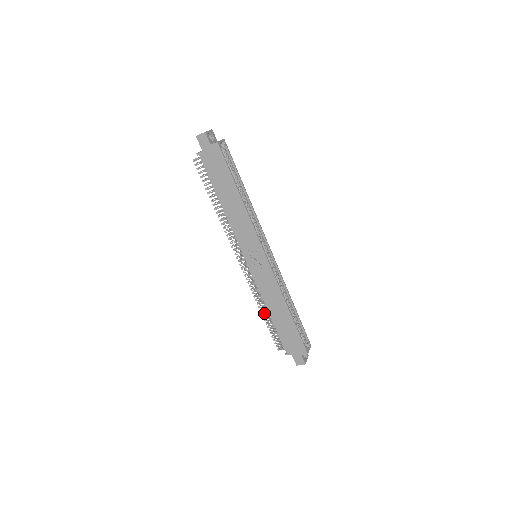
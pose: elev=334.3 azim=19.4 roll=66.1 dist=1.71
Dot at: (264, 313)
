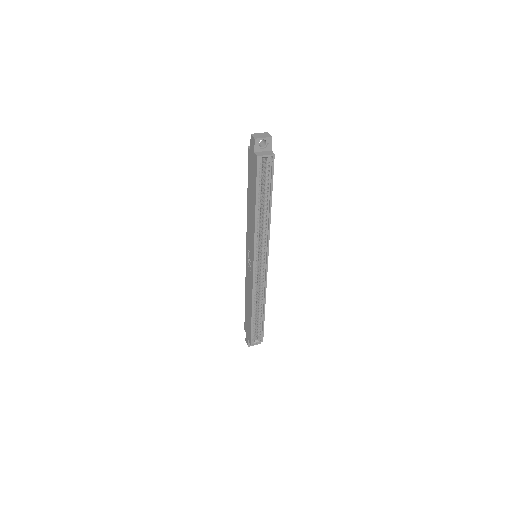
Dot at: occluded
